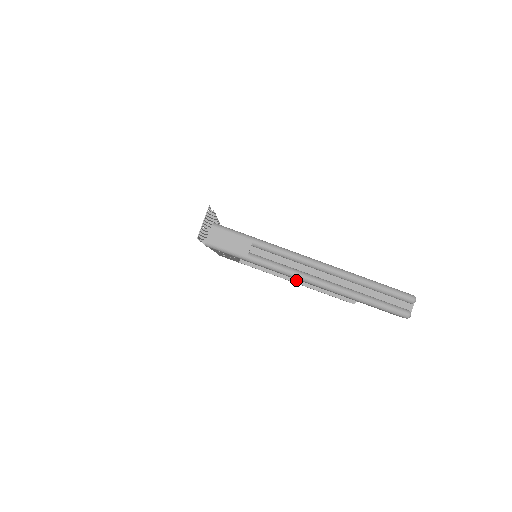
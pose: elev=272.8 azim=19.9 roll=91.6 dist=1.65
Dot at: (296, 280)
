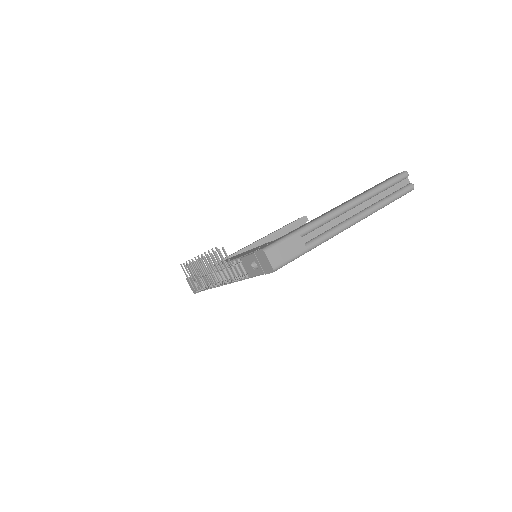
Dot at: occluded
